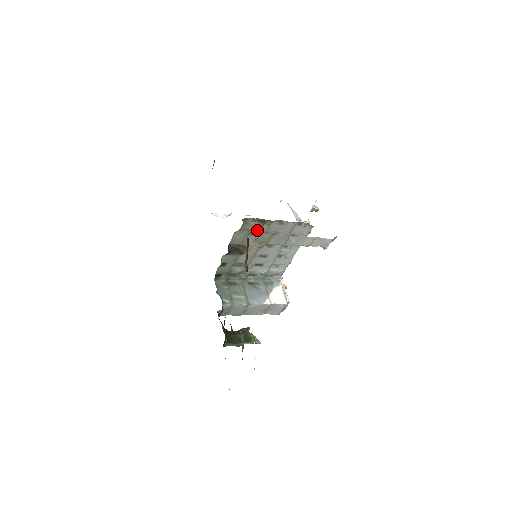
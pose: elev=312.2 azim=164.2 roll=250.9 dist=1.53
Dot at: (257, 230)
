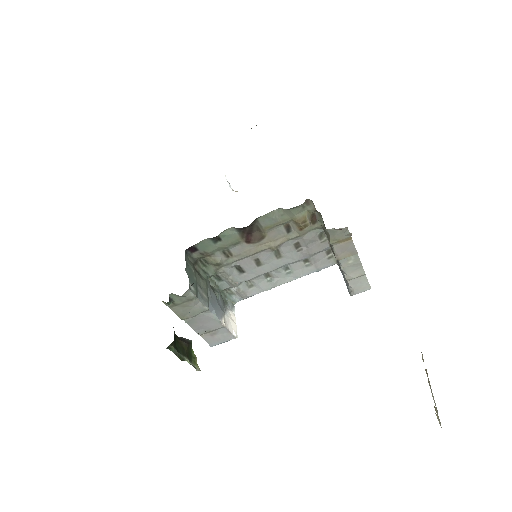
Dot at: (302, 224)
